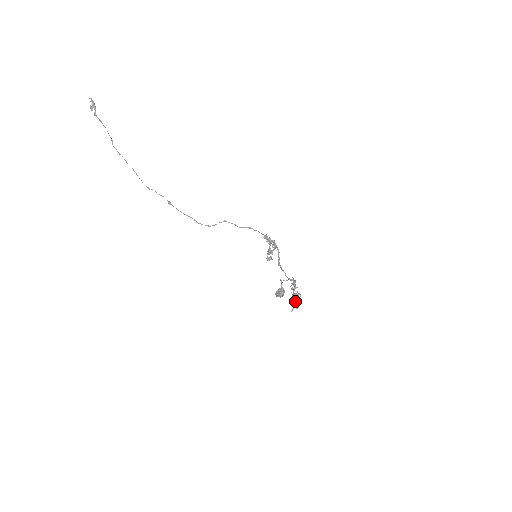
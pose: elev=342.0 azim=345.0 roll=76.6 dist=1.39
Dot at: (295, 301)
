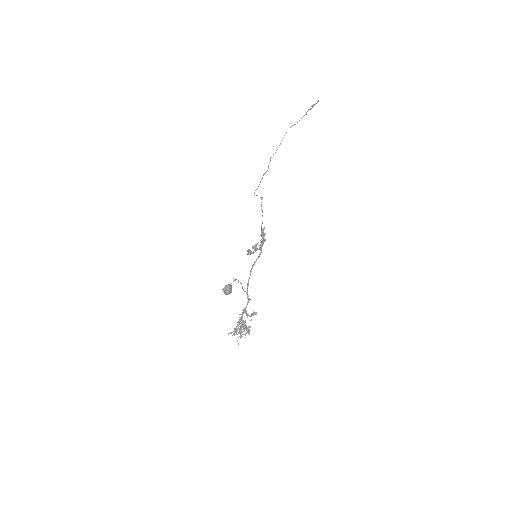
Dot at: (238, 327)
